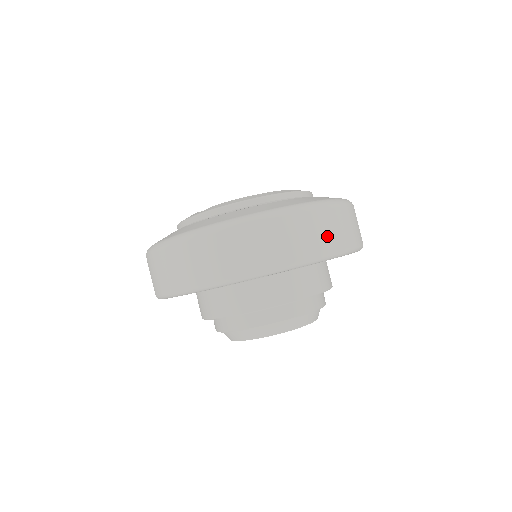
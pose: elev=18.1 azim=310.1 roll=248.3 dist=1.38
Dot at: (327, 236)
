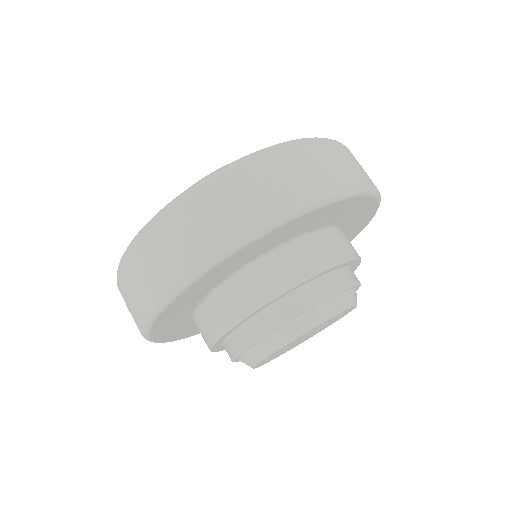
Dot at: (209, 228)
